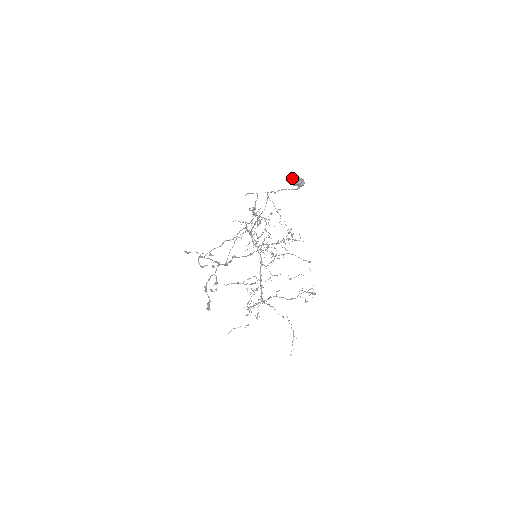
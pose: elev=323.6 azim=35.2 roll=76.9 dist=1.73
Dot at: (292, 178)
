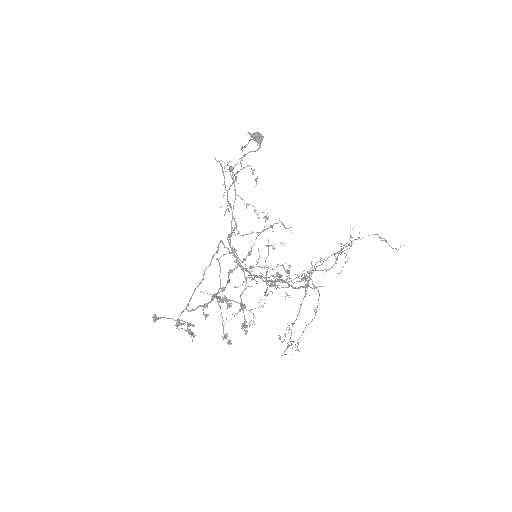
Dot at: (250, 134)
